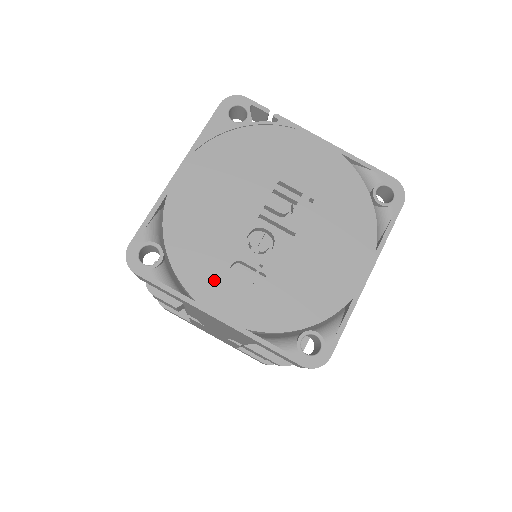
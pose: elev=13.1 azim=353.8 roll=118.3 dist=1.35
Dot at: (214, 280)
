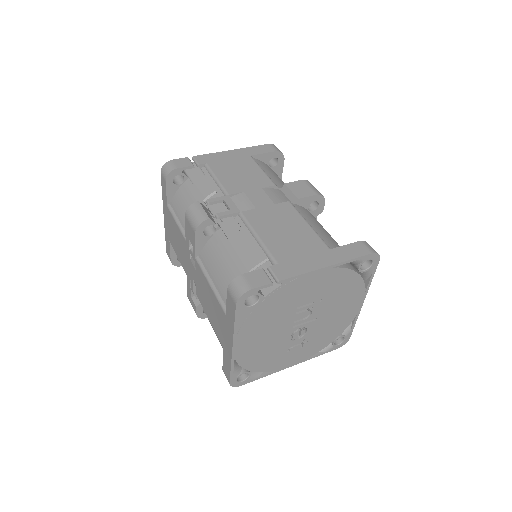
Dot at: (282, 360)
